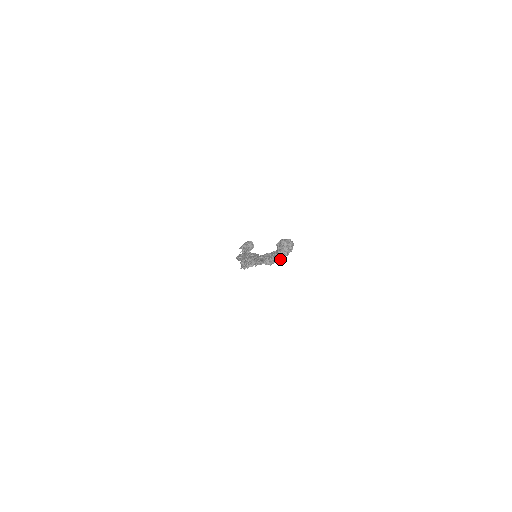
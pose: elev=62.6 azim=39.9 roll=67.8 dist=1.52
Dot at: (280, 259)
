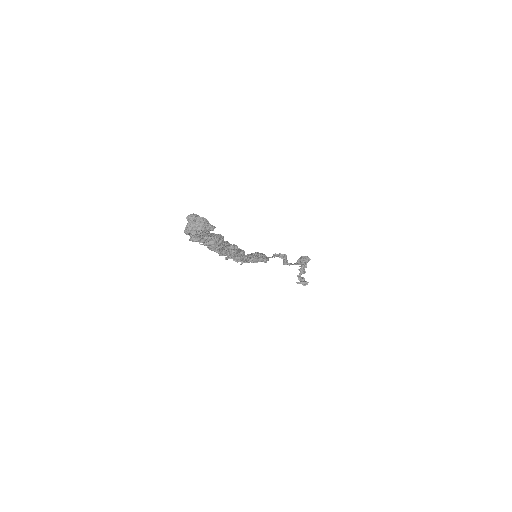
Dot at: (191, 238)
